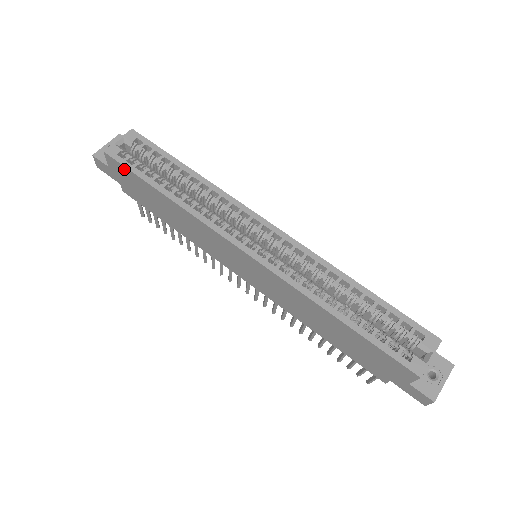
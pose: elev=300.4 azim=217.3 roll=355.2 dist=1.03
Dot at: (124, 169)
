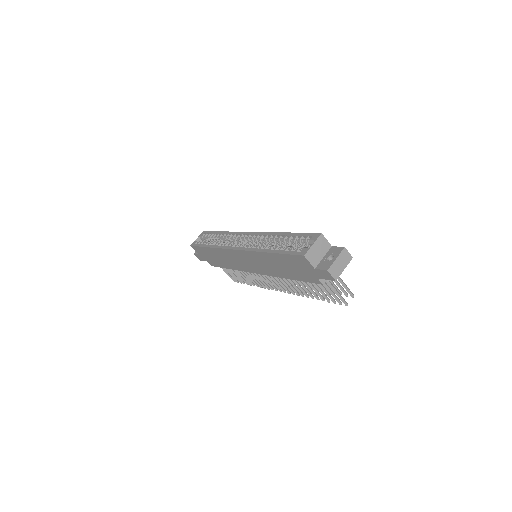
Dot at: (198, 248)
